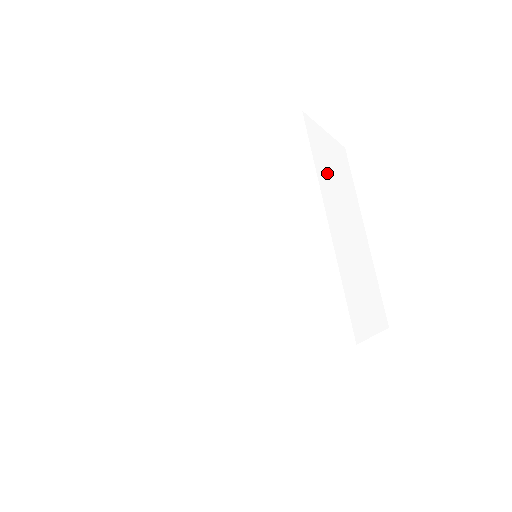
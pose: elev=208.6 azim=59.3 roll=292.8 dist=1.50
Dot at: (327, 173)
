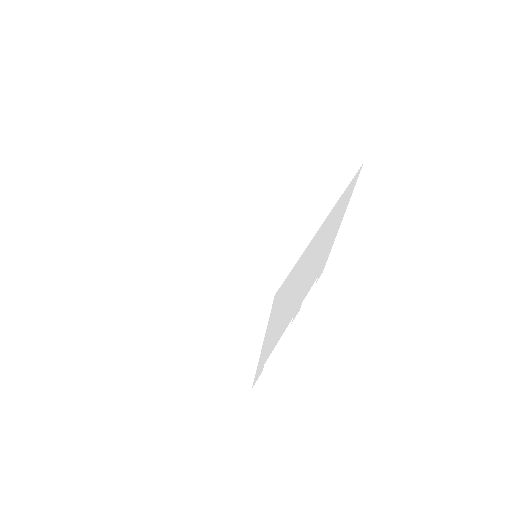
Dot at: (265, 152)
